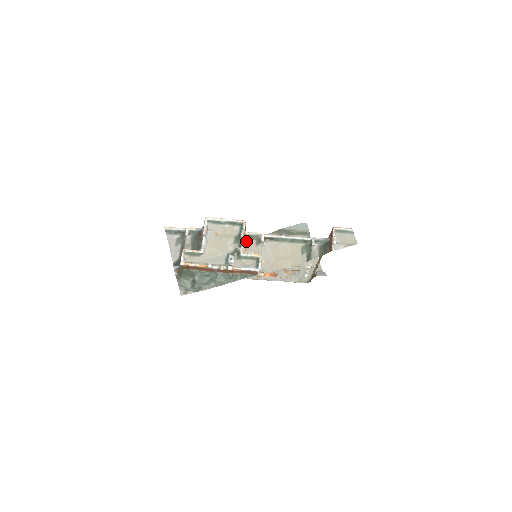
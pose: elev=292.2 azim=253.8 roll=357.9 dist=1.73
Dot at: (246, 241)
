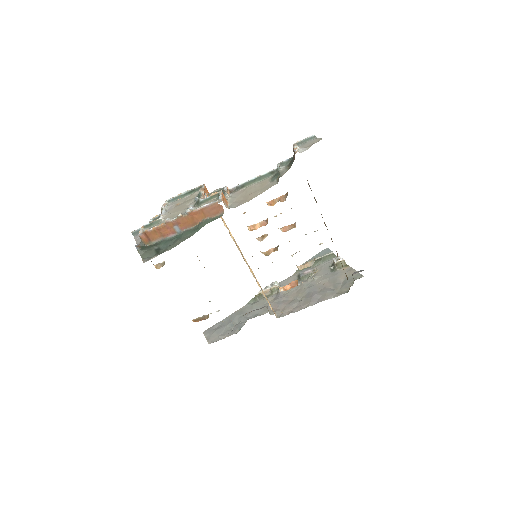
Dot at: occluded
